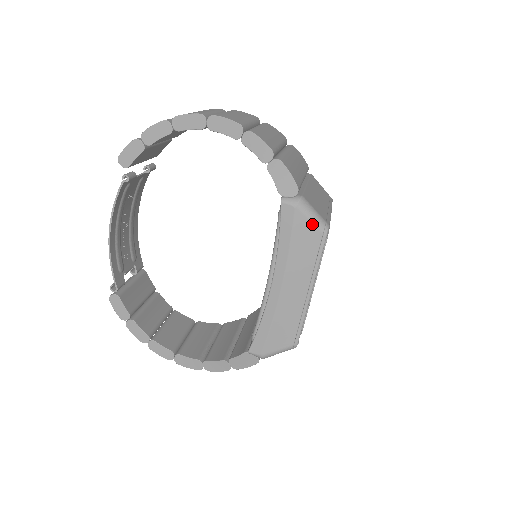
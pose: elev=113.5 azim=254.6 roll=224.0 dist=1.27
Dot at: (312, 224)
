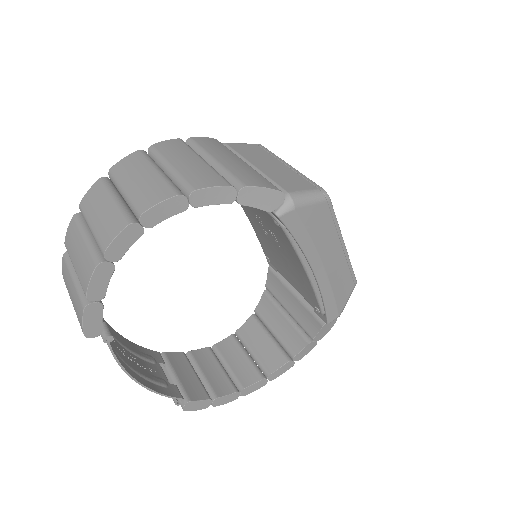
Dot at: (315, 205)
